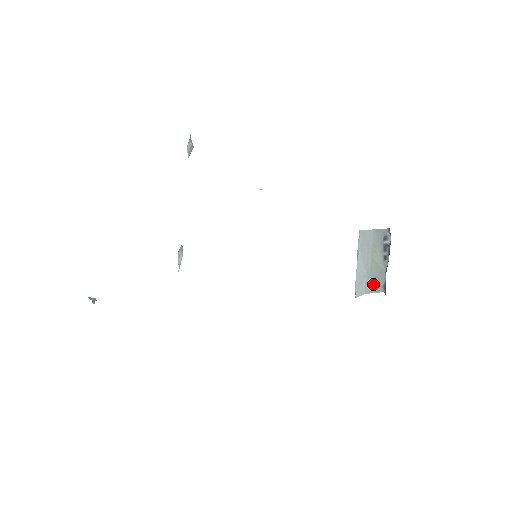
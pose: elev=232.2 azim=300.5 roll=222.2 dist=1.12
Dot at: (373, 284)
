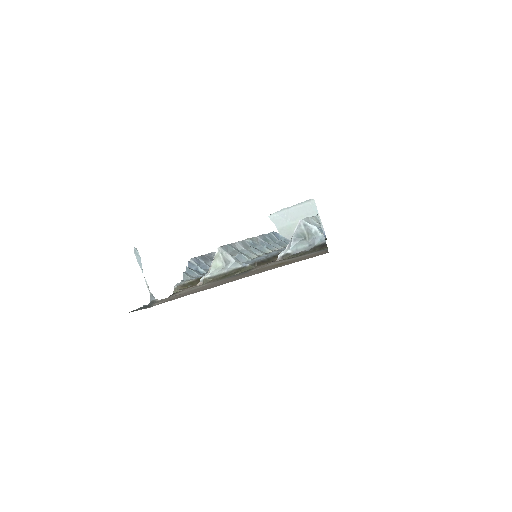
Dot at: (285, 231)
